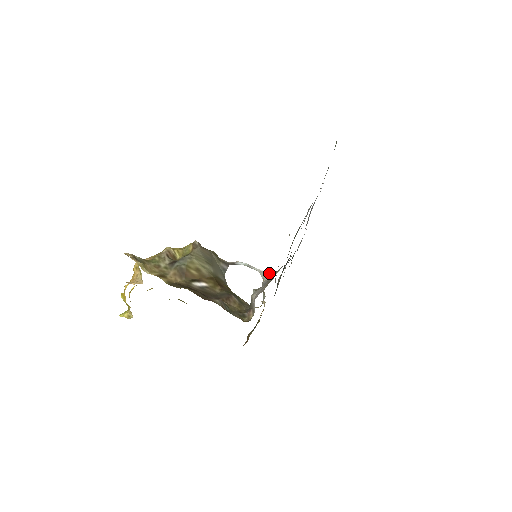
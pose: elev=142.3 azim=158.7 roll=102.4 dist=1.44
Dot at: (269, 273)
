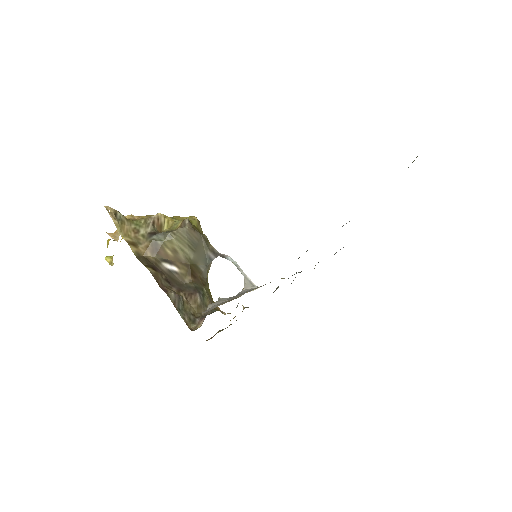
Dot at: (253, 283)
